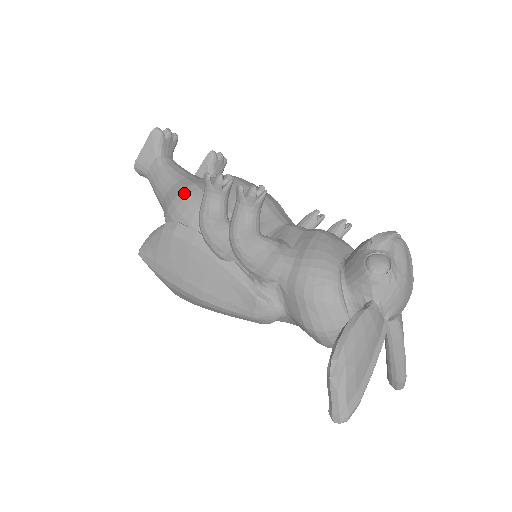
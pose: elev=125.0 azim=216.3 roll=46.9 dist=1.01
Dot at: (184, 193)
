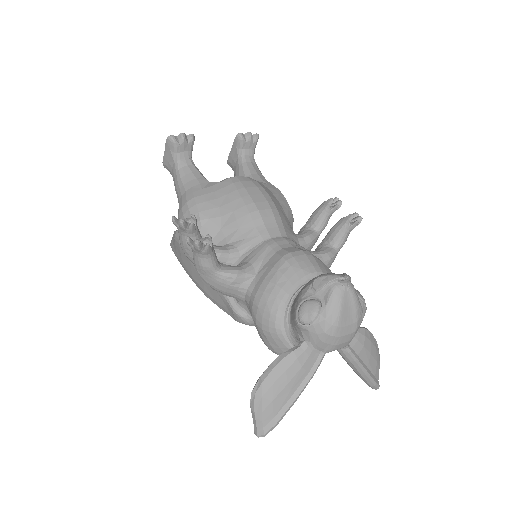
Dot at: (185, 208)
